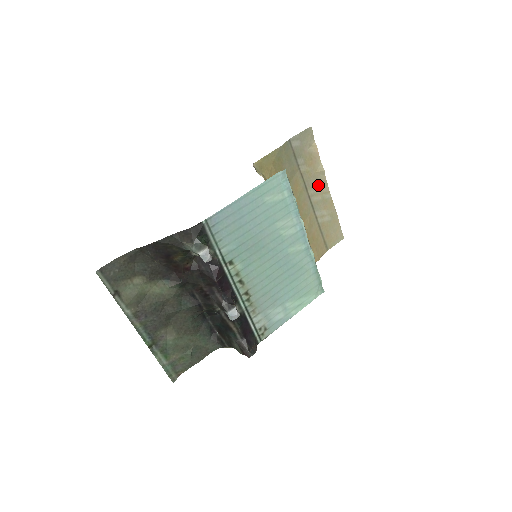
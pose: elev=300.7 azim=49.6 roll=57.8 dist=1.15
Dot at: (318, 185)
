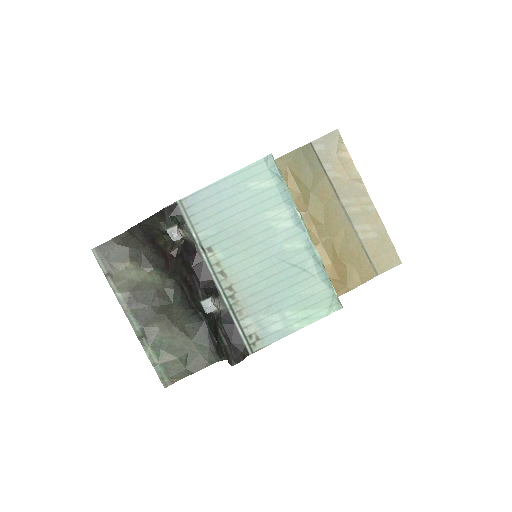
Dot at: (355, 194)
